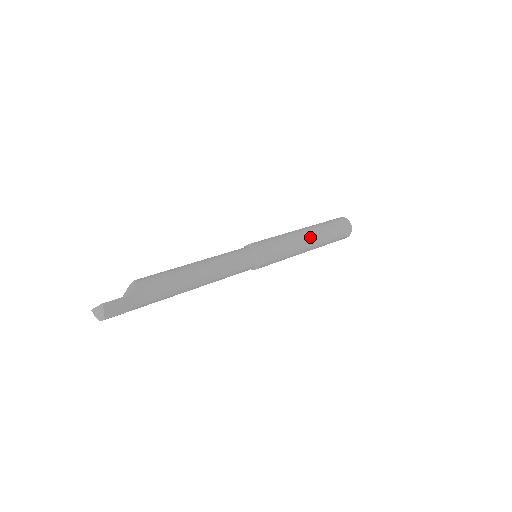
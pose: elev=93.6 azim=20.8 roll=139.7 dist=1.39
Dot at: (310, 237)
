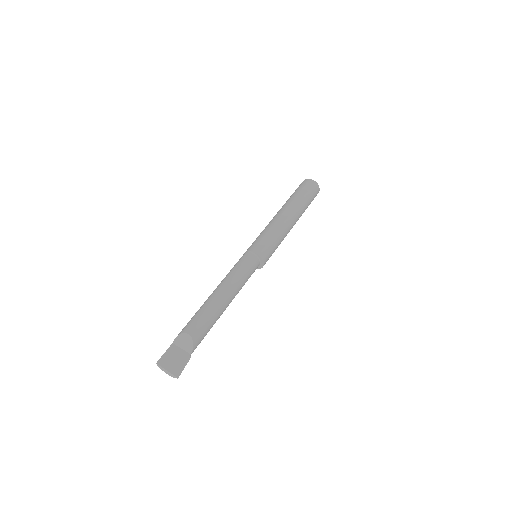
Dot at: occluded
